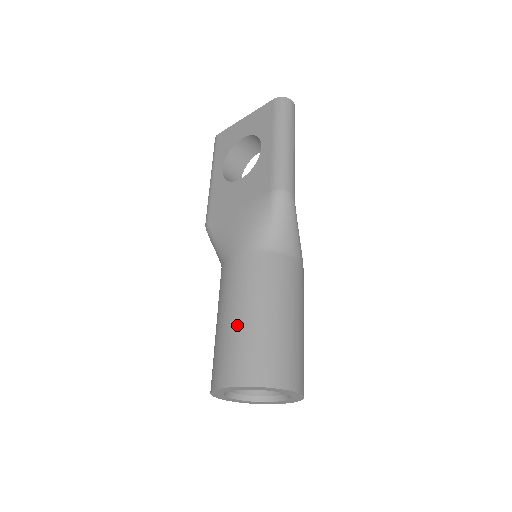
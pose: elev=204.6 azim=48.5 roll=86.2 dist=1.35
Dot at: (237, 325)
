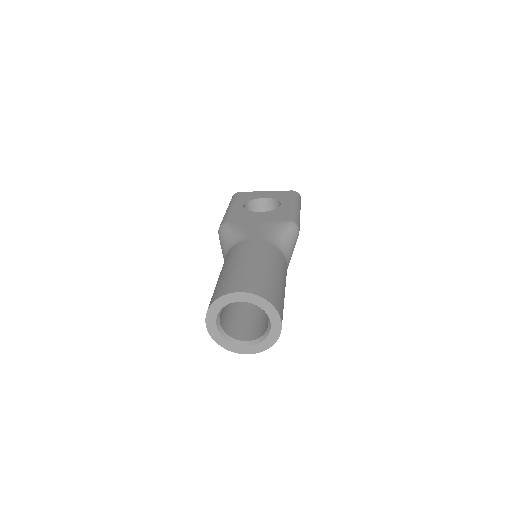
Dot at: (255, 267)
